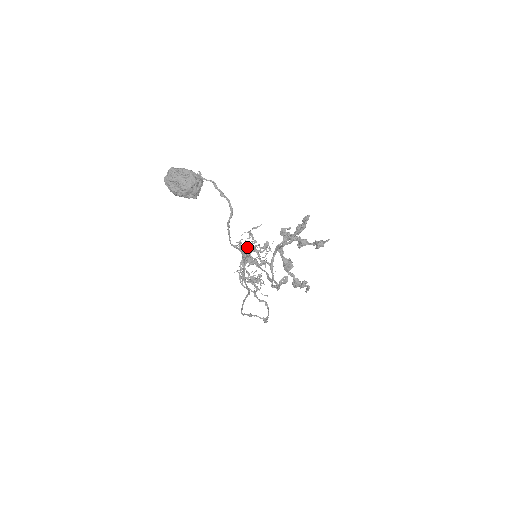
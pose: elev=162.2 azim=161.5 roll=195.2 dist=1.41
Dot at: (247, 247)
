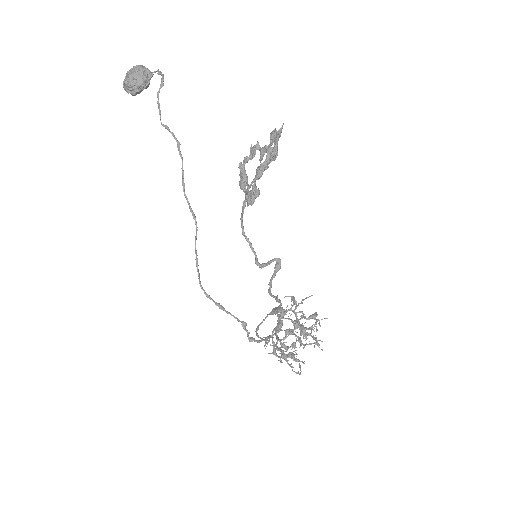
Dot at: (283, 309)
